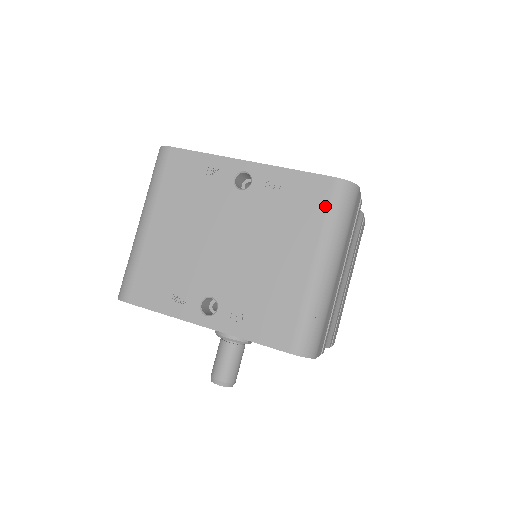
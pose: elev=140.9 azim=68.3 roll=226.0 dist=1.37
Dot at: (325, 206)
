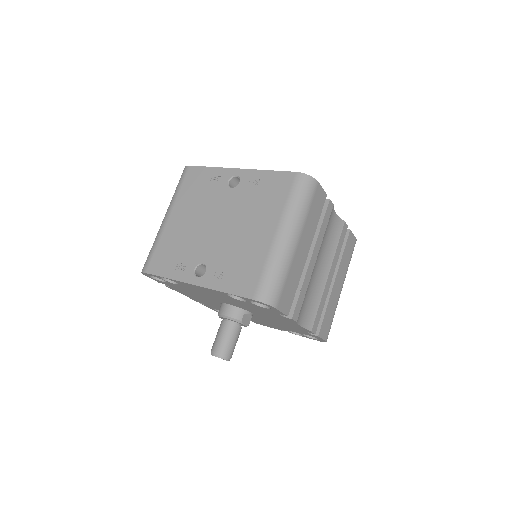
Dot at: (287, 192)
